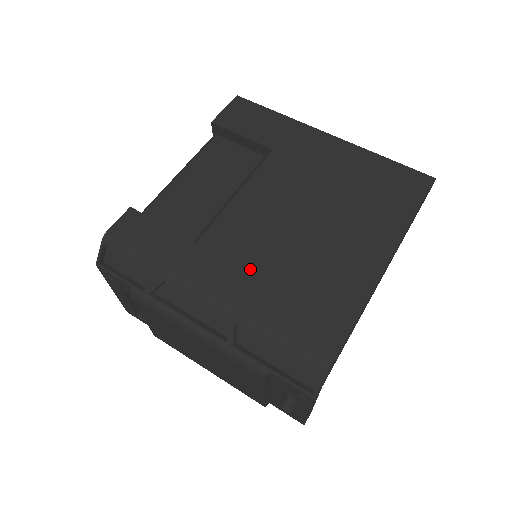
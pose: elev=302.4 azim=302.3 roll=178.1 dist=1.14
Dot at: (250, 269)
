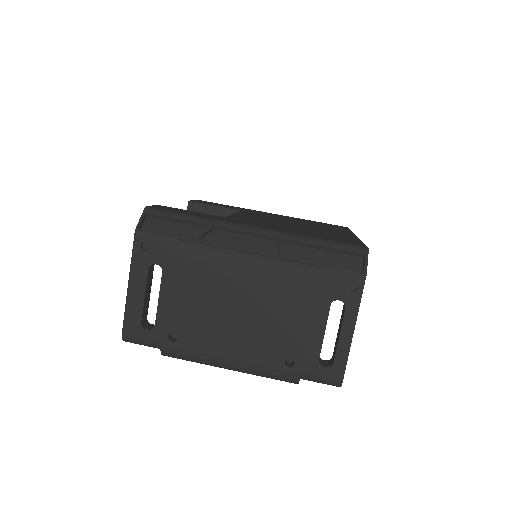
Dot at: (274, 226)
